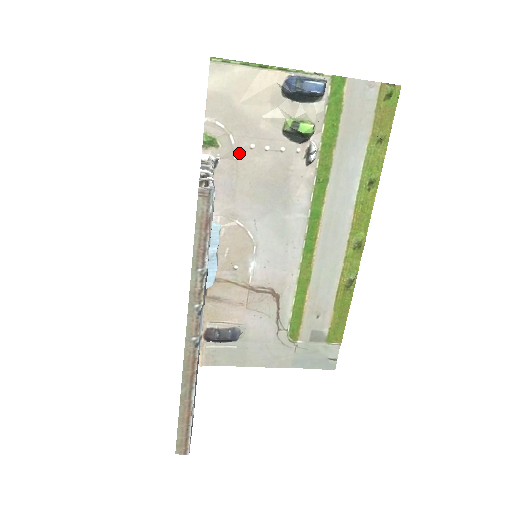
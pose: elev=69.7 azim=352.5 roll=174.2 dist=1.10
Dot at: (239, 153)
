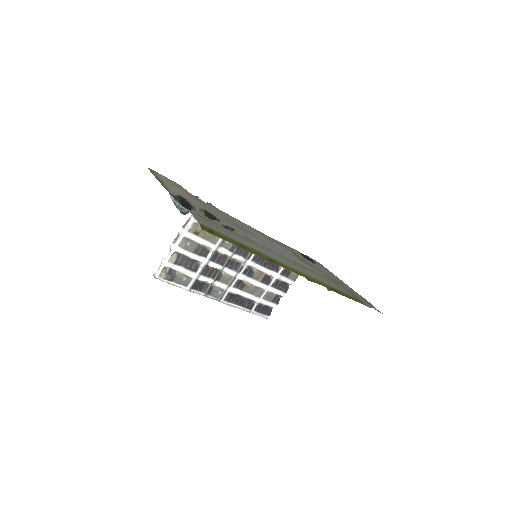
Dot at: (208, 205)
